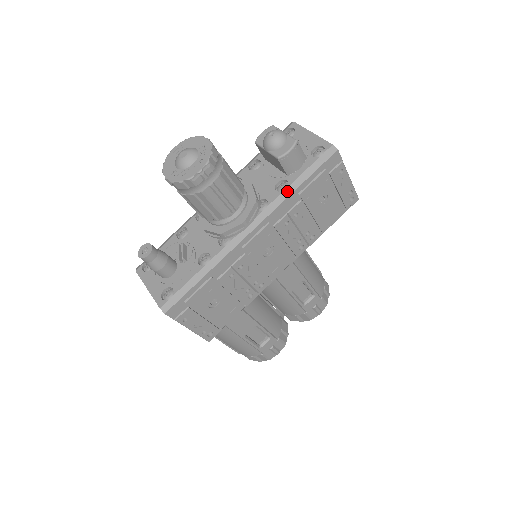
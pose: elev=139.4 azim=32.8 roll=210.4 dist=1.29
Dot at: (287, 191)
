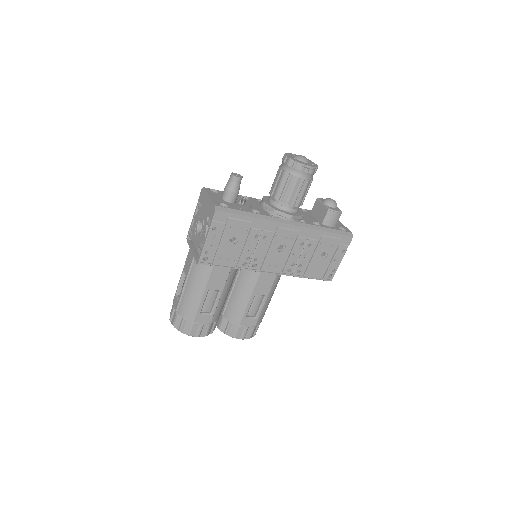
Dot at: (319, 227)
